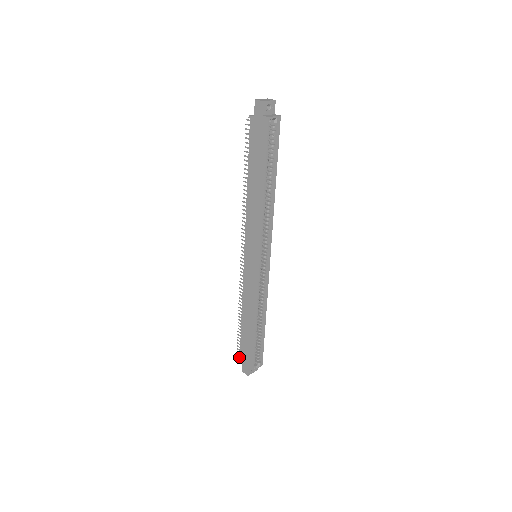
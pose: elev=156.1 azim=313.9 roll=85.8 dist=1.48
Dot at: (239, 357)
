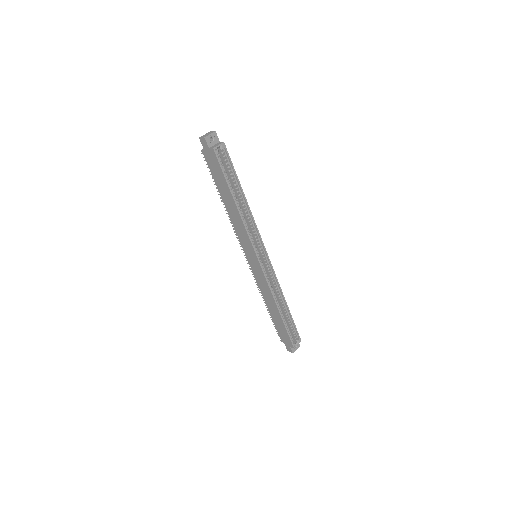
Dot at: (280, 340)
